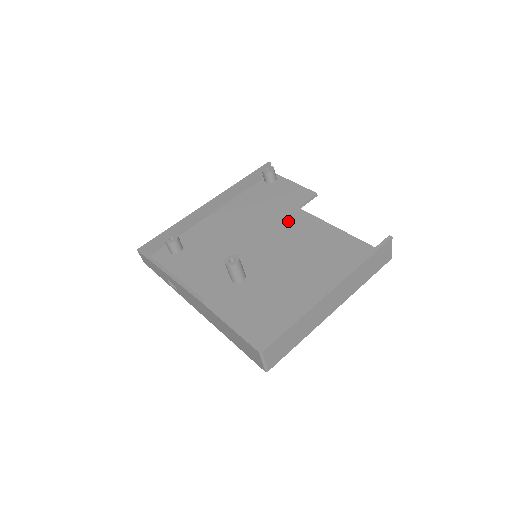
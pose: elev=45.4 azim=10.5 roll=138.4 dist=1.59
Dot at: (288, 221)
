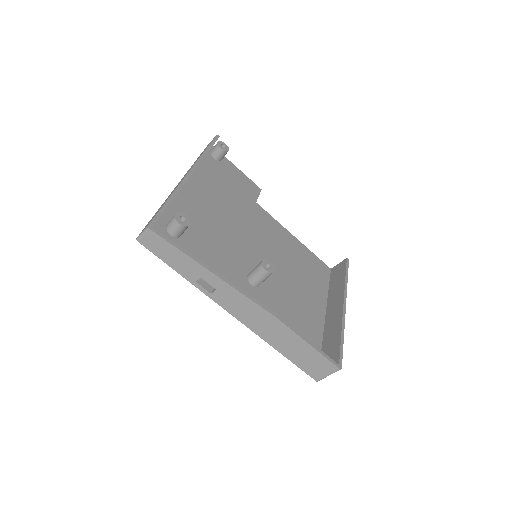
Dot at: (257, 217)
